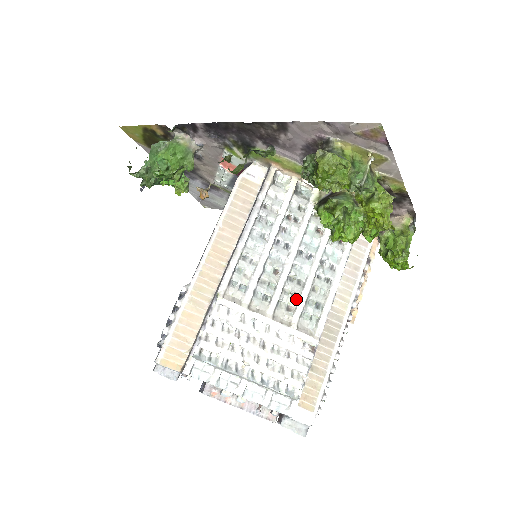
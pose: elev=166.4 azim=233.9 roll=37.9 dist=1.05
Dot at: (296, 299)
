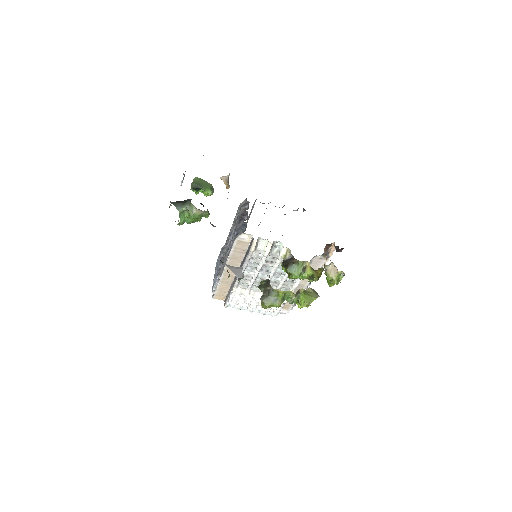
Dot at: (275, 288)
